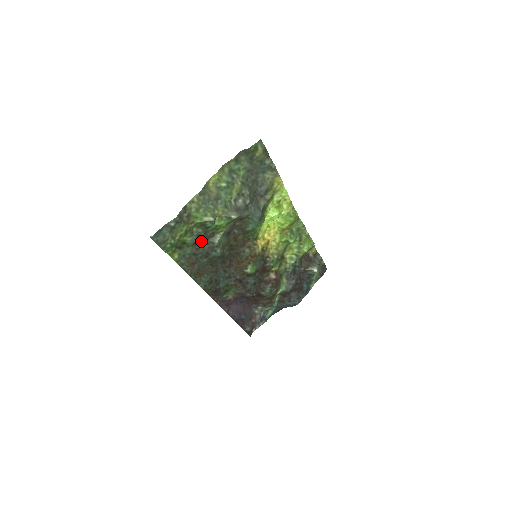
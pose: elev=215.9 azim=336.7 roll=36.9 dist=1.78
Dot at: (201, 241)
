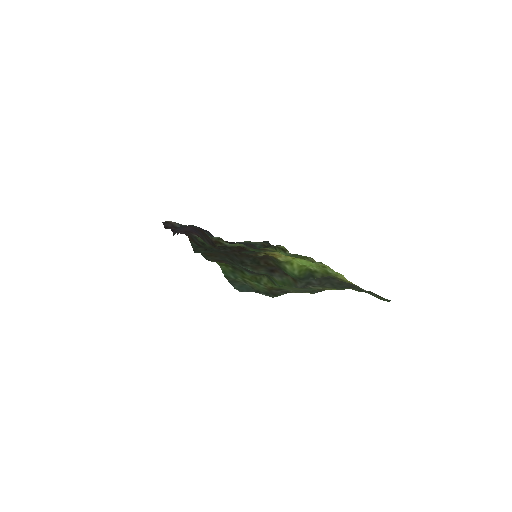
Dot at: (252, 272)
